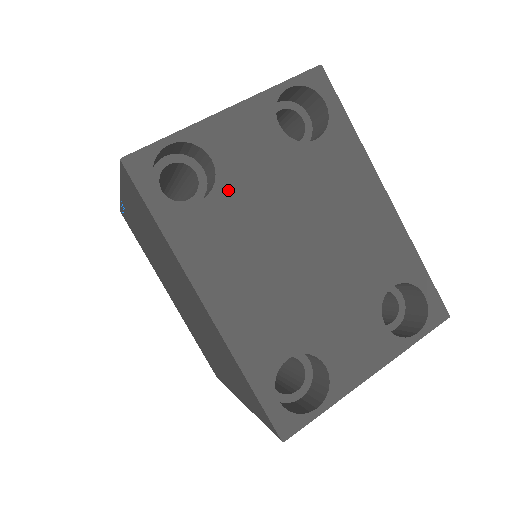
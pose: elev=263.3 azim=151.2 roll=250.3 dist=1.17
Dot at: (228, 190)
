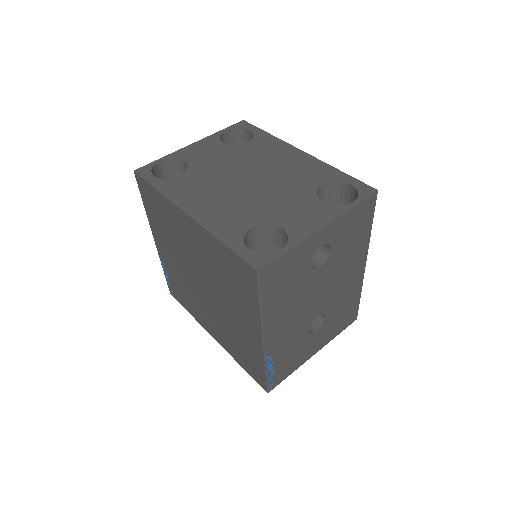
Dot at: (196, 169)
